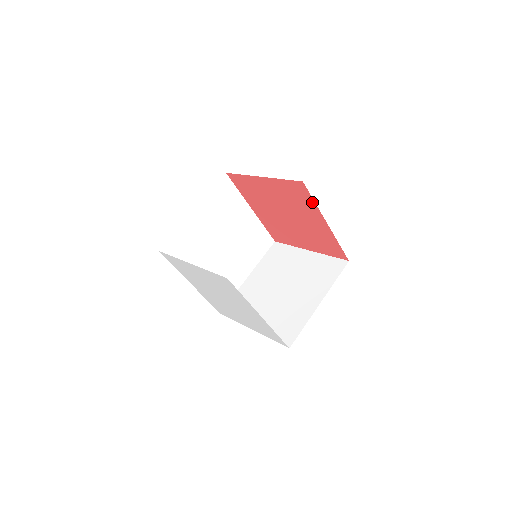
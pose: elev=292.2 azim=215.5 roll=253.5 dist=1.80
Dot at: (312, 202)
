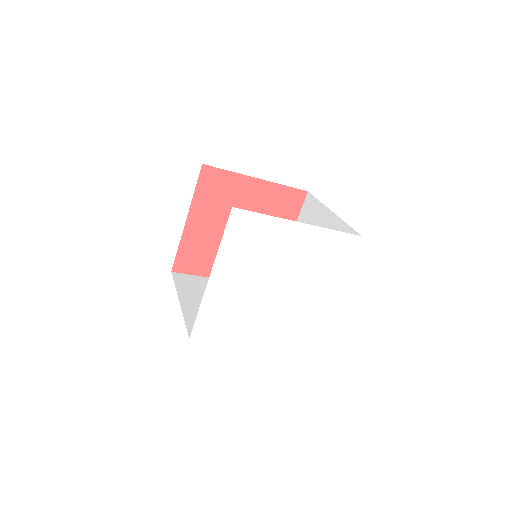
Dot at: (296, 215)
